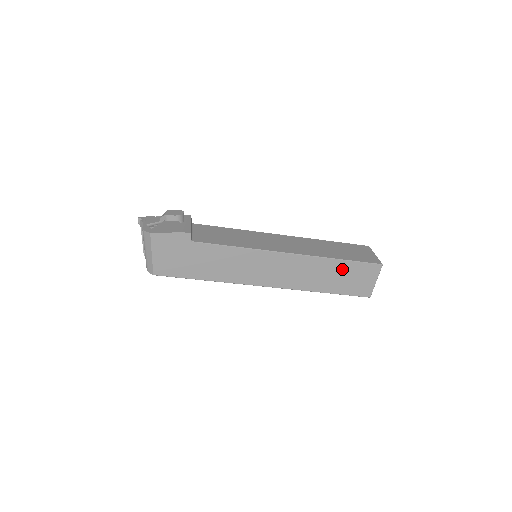
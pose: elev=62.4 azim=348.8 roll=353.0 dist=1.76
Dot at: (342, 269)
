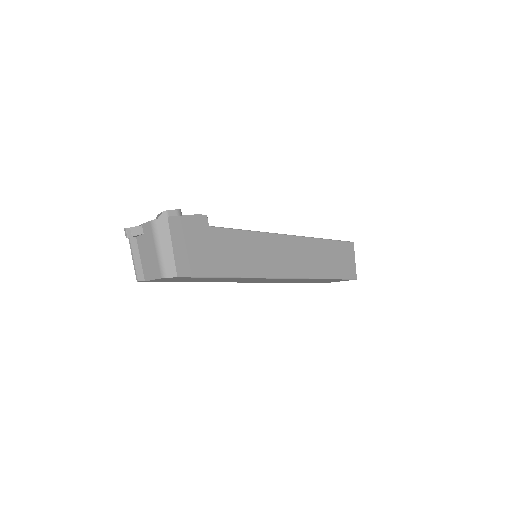
Dot at: (331, 250)
